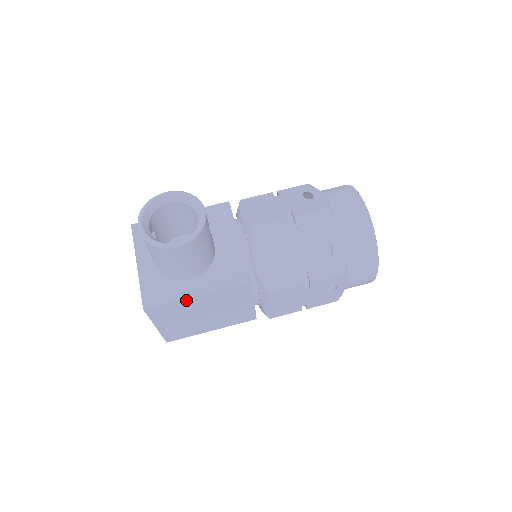
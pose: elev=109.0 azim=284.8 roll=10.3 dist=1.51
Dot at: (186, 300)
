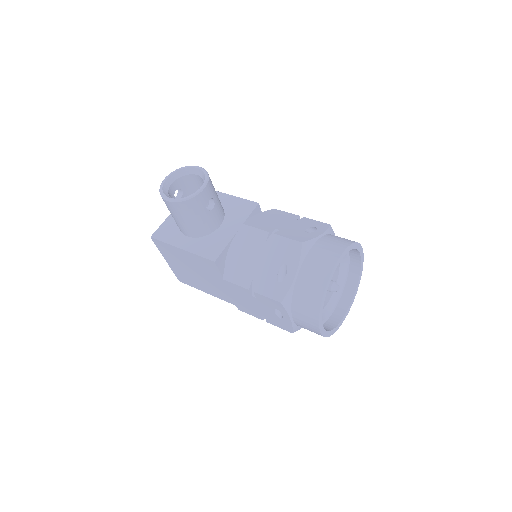
Dot at: (175, 248)
